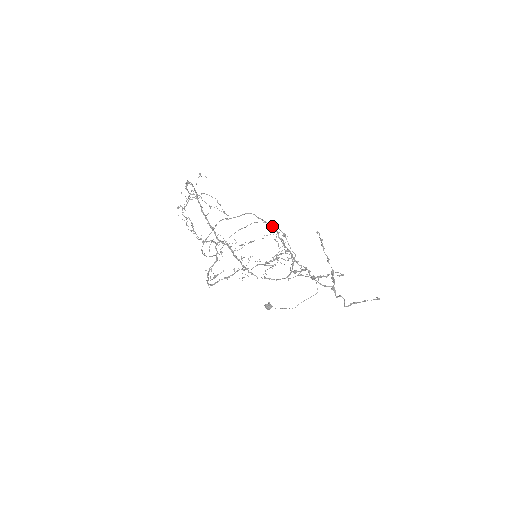
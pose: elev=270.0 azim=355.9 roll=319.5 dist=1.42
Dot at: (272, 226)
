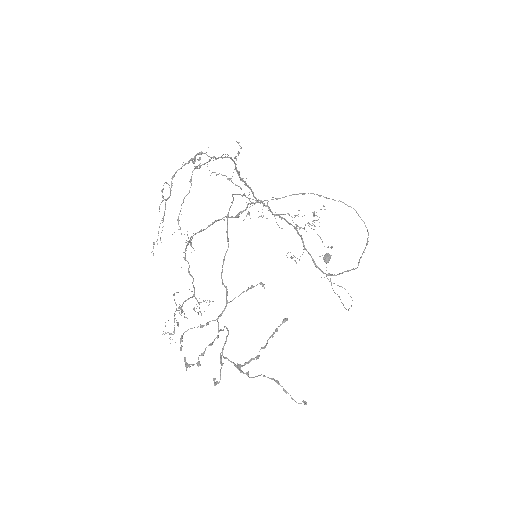
Dot at: (222, 281)
